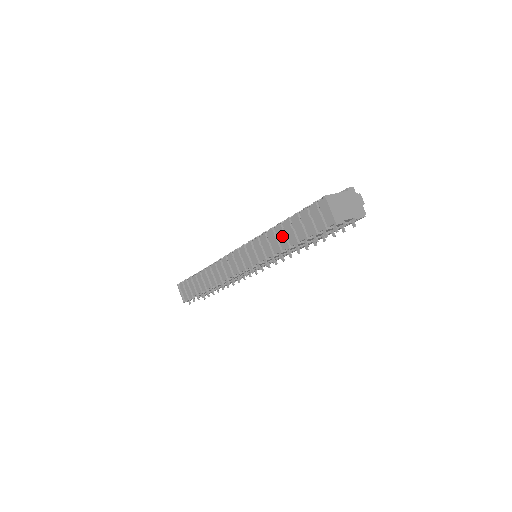
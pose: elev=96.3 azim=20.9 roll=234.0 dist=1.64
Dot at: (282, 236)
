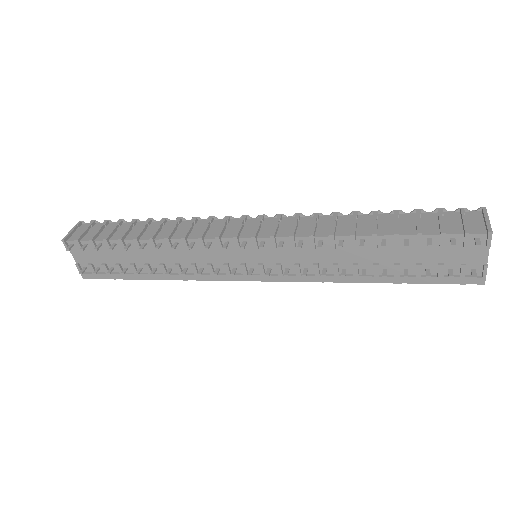
Dot at: (368, 224)
